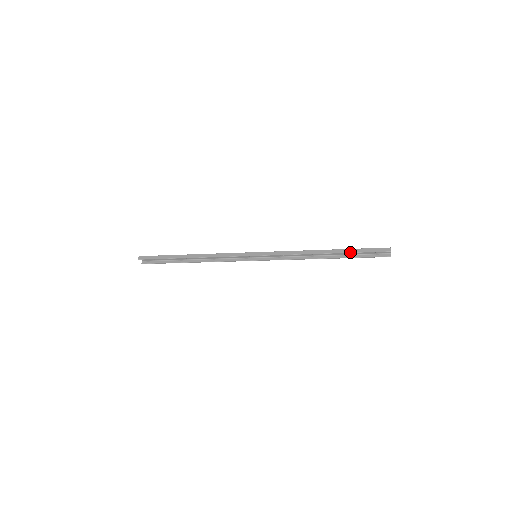
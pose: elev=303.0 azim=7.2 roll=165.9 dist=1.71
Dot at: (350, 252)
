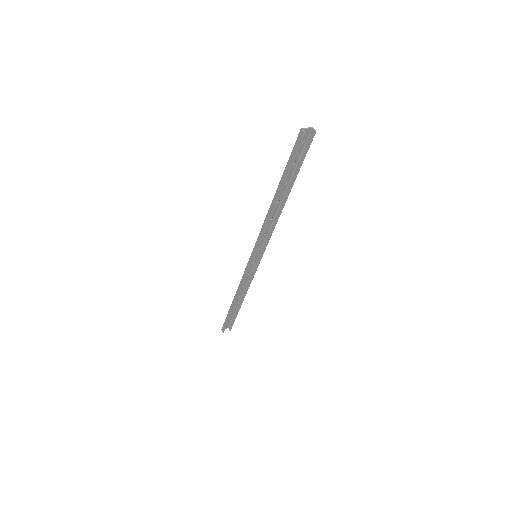
Dot at: (285, 177)
